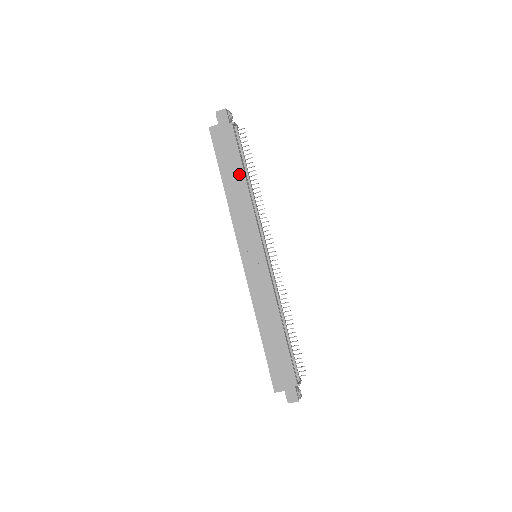
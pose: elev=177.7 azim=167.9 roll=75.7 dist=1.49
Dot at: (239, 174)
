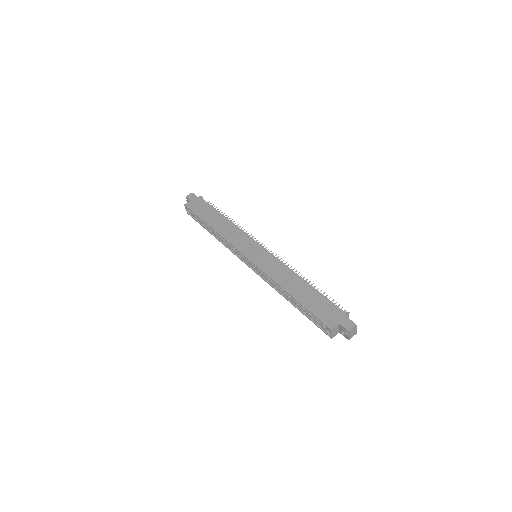
Dot at: (218, 216)
